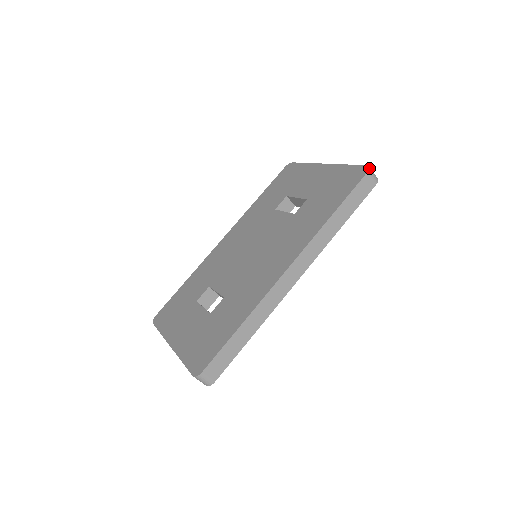
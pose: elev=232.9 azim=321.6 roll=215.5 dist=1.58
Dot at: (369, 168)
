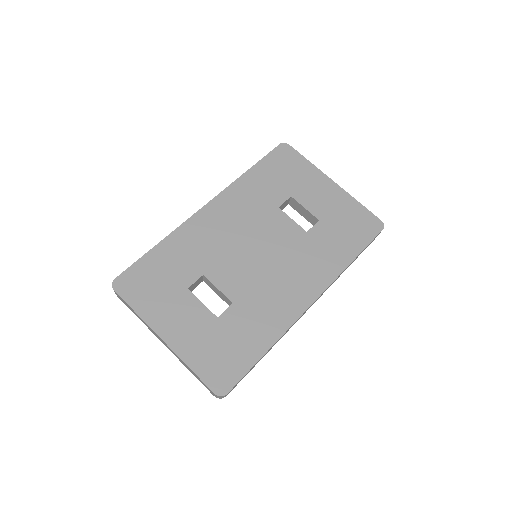
Dot at: occluded
